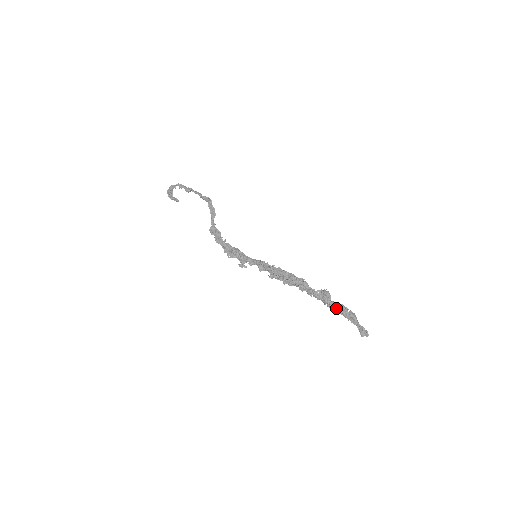
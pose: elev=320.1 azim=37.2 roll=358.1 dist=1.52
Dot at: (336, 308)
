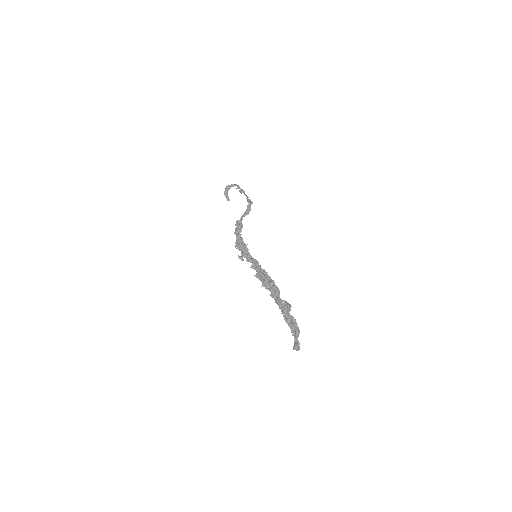
Dot at: (288, 319)
